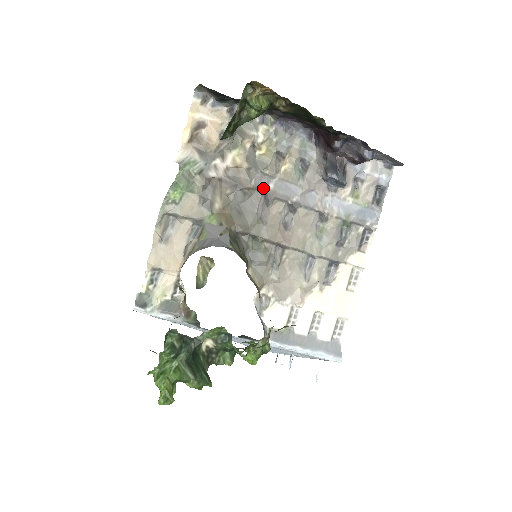
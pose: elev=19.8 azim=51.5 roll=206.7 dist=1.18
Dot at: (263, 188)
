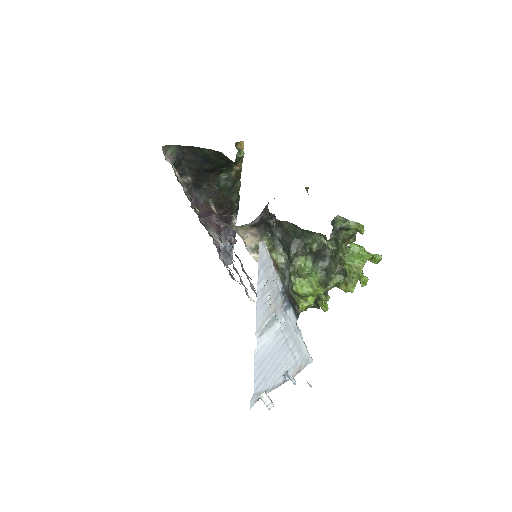
Dot at: occluded
